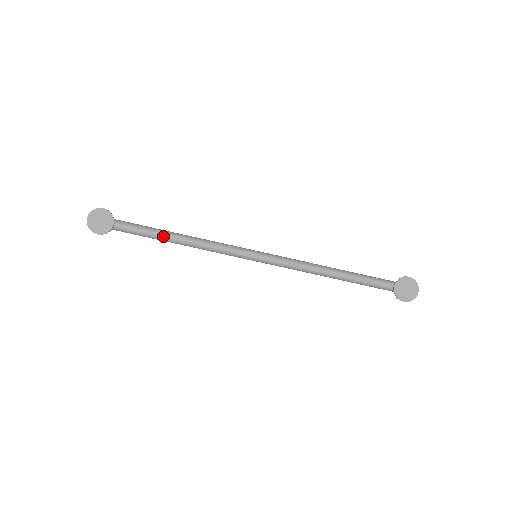
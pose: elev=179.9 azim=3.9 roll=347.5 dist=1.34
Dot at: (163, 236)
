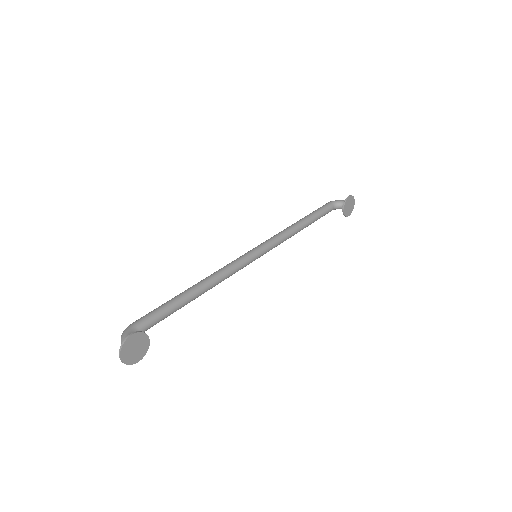
Dot at: (184, 304)
